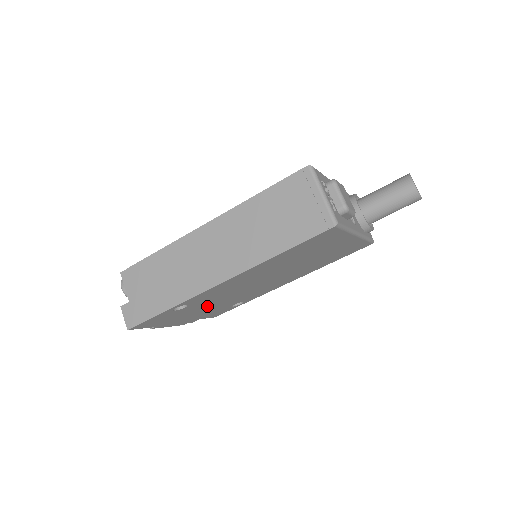
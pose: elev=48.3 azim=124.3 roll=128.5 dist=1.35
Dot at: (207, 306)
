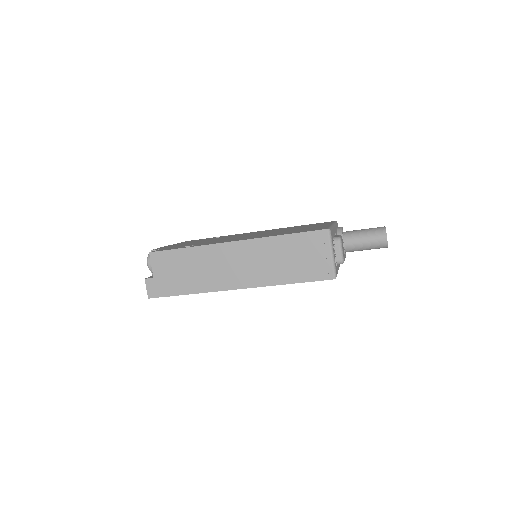
Dot at: occluded
